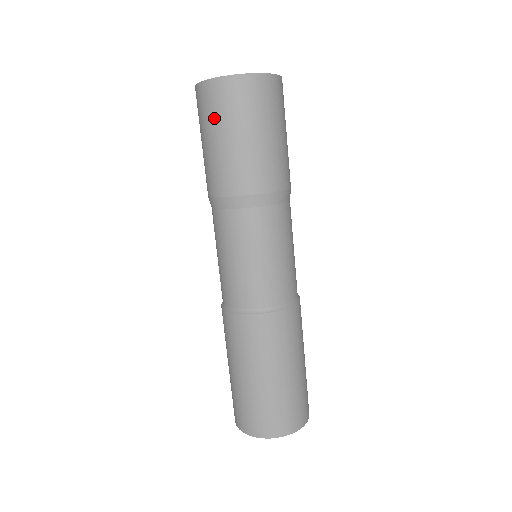
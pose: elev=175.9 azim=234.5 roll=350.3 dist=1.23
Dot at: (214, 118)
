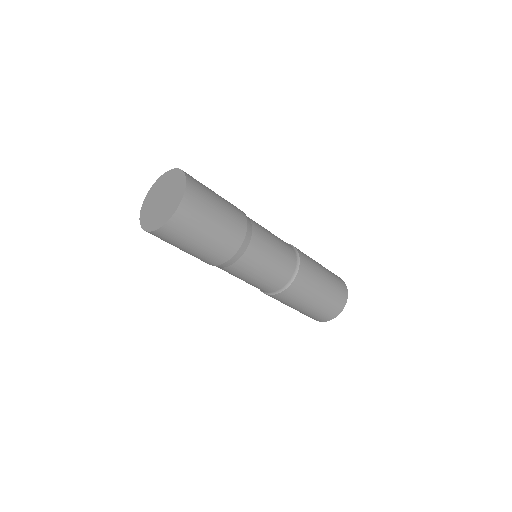
Dot at: occluded
